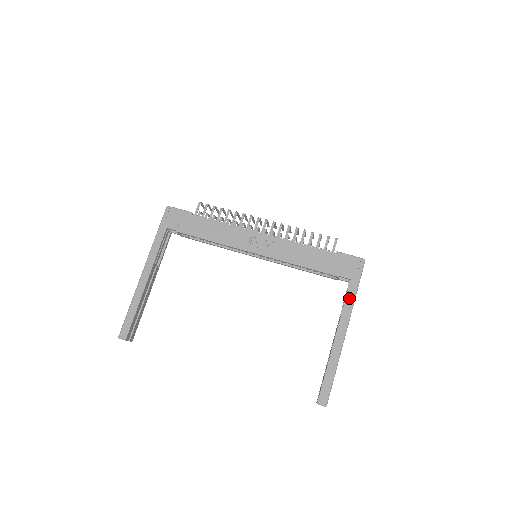
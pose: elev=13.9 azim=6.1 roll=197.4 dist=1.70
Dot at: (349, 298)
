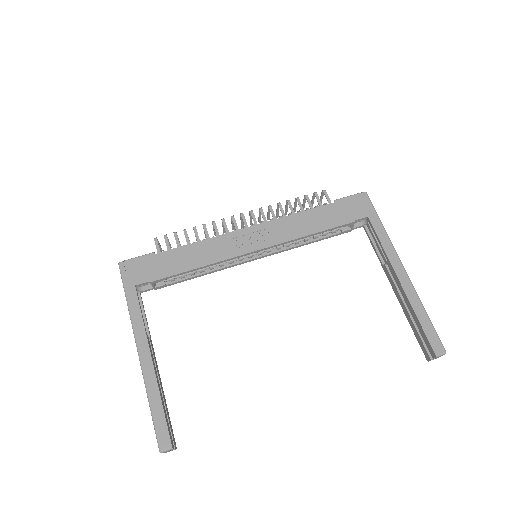
Dot at: (381, 234)
